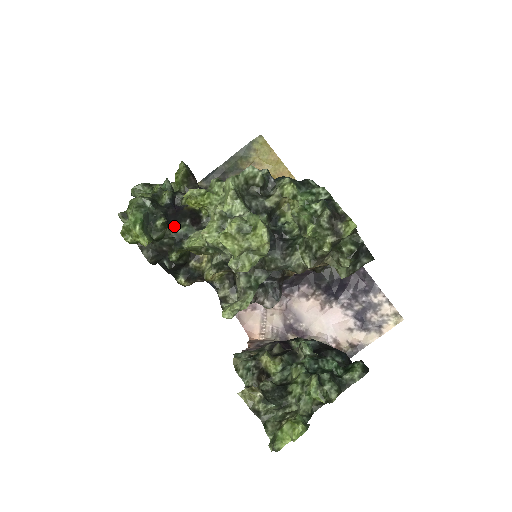
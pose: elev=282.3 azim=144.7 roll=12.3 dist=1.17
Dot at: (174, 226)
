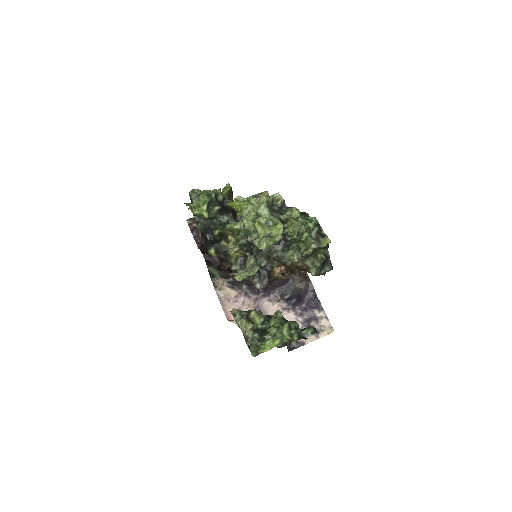
Dot at: (223, 214)
